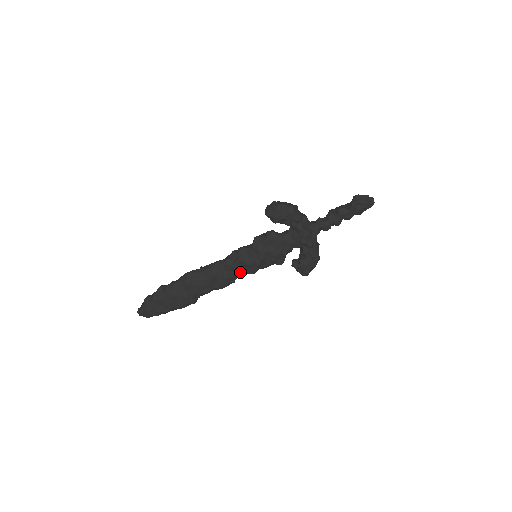
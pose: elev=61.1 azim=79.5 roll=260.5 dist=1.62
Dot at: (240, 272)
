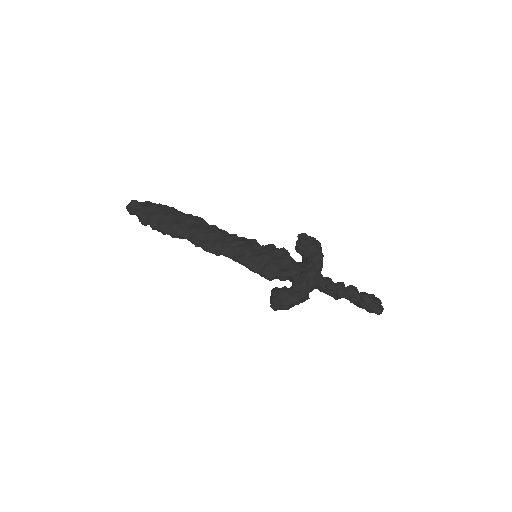
Dot at: (233, 250)
